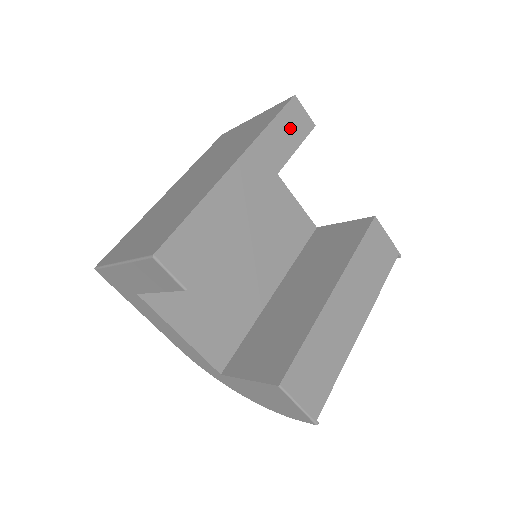
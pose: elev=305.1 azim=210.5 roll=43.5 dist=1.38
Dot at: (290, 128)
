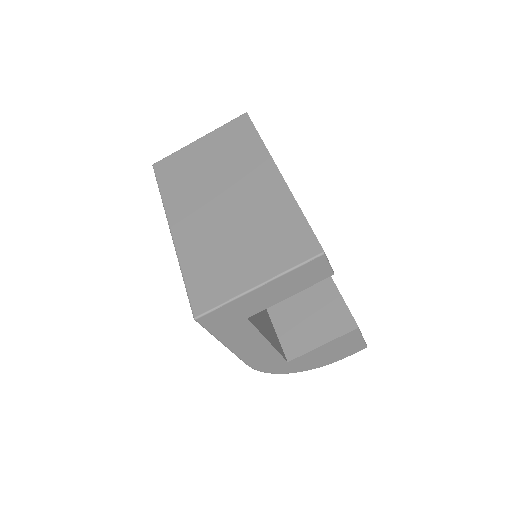
Dot at: occluded
